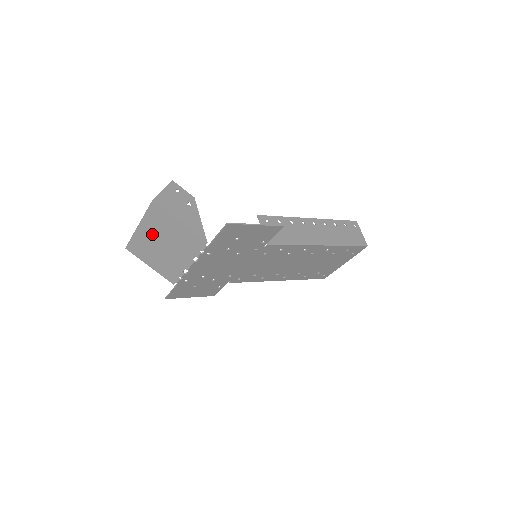
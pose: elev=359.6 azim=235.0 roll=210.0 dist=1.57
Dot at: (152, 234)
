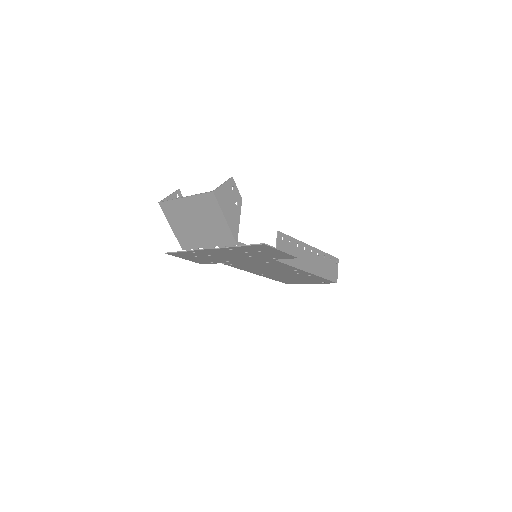
Dot at: (193, 210)
